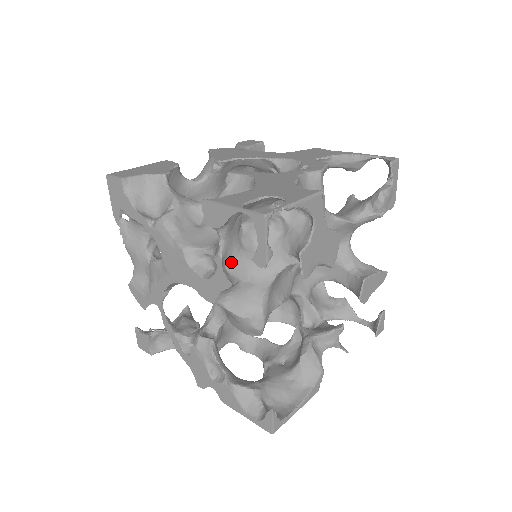
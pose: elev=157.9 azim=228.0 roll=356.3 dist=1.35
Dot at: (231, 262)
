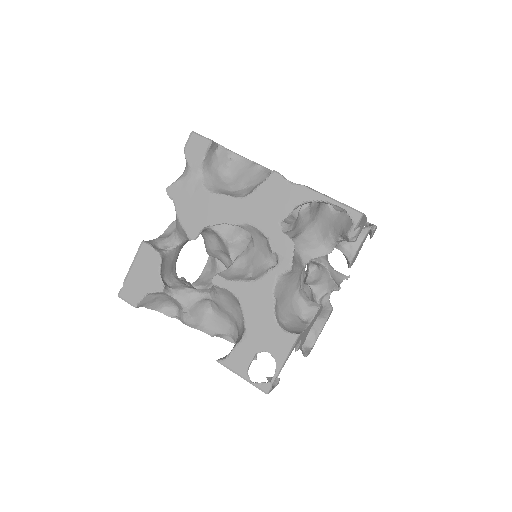
Dot at: occluded
